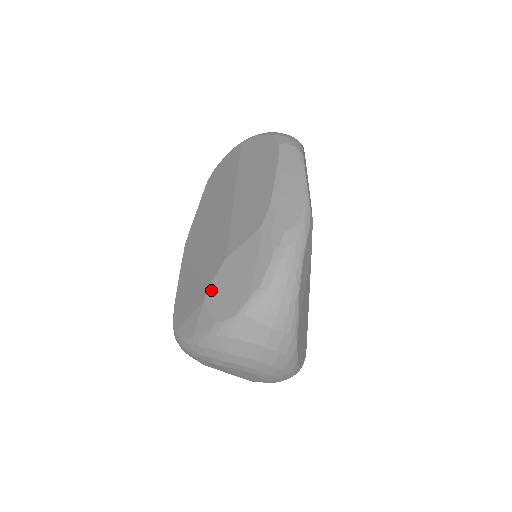
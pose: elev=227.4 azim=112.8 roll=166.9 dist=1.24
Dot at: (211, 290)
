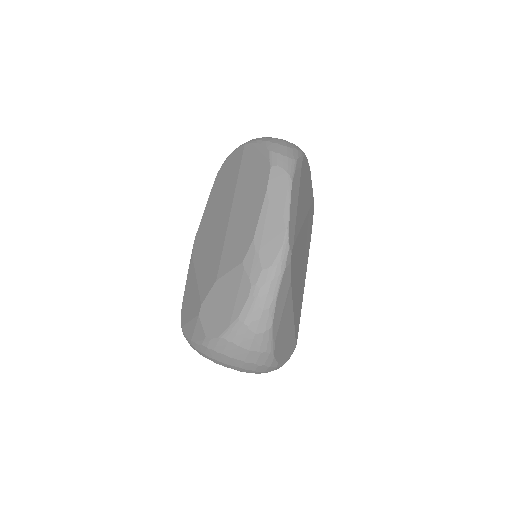
Dot at: (204, 307)
